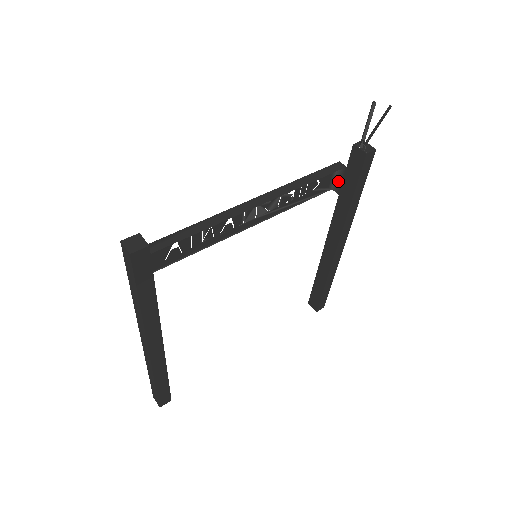
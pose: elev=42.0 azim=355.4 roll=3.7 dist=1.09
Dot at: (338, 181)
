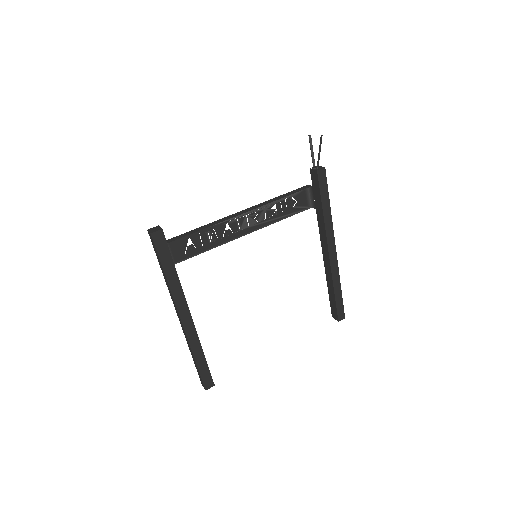
Dot at: (312, 199)
